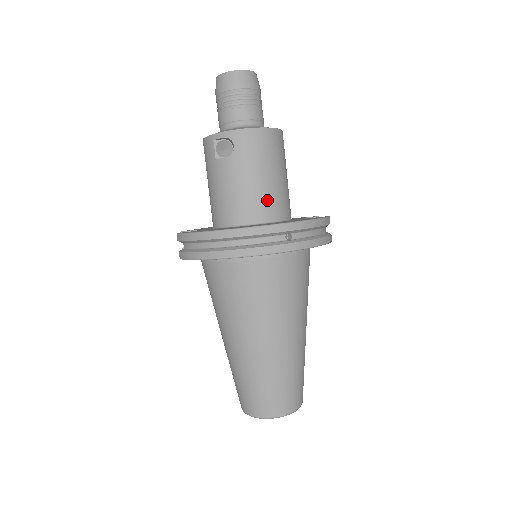
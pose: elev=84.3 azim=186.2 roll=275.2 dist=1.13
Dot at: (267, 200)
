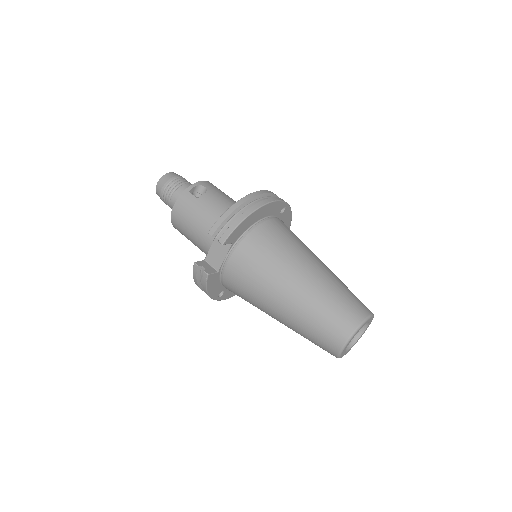
Dot at: occluded
